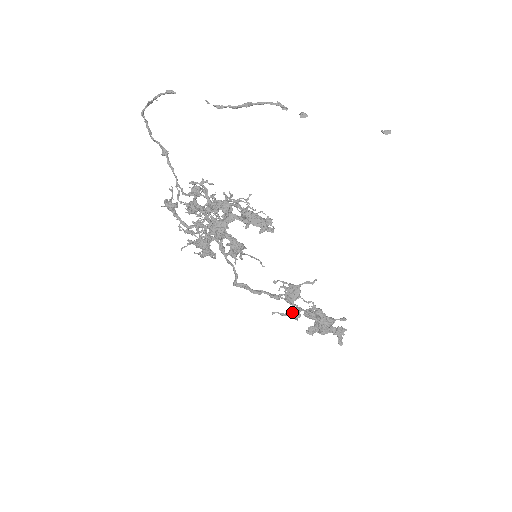
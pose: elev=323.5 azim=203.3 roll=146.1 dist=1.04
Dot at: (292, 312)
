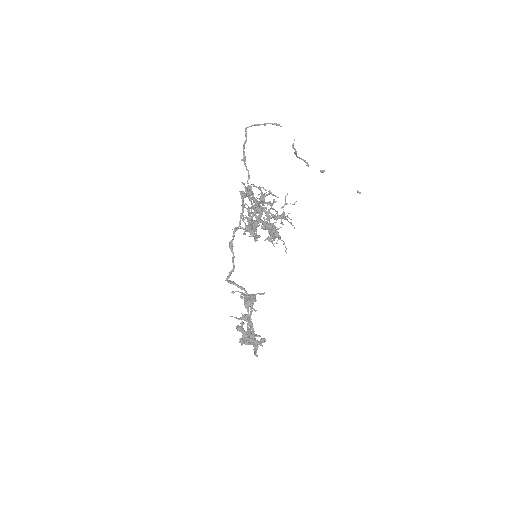
Dot at: (246, 316)
